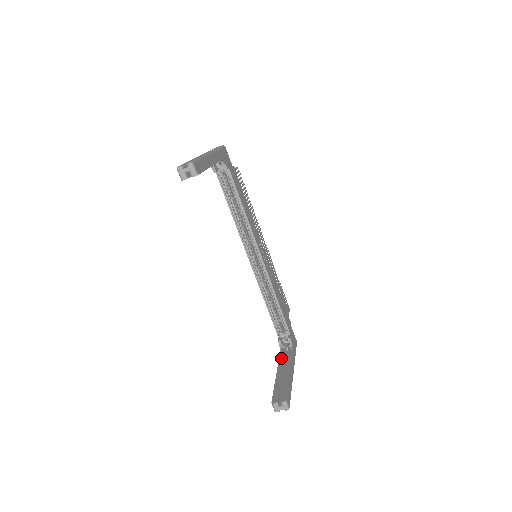
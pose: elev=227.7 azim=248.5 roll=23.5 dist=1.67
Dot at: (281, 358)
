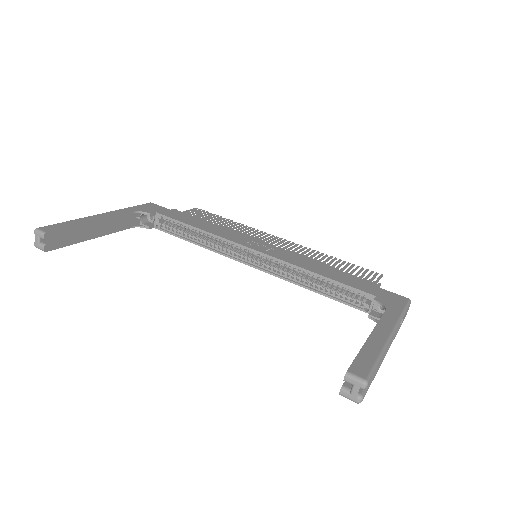
Dot at: occluded
